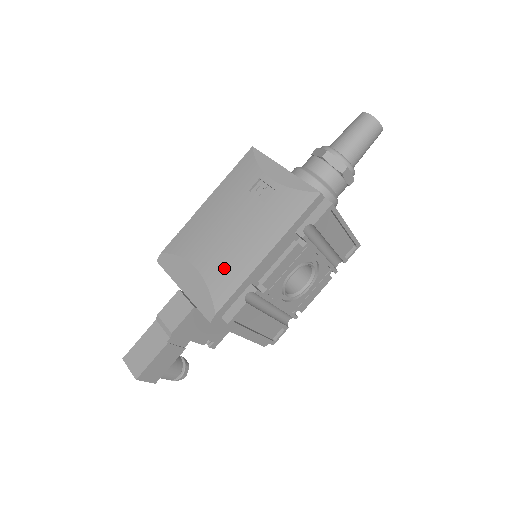
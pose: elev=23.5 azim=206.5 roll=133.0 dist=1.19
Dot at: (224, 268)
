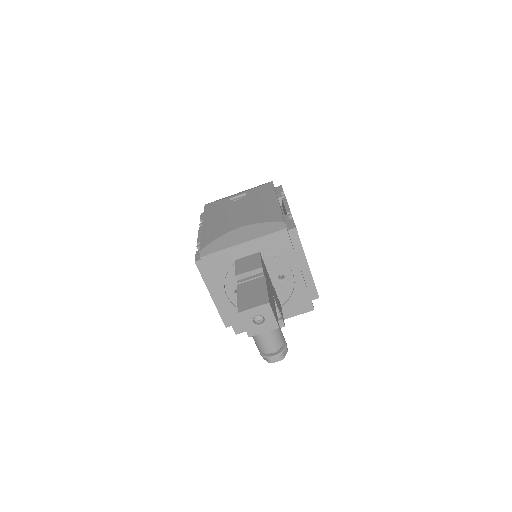
Dot at: (261, 214)
